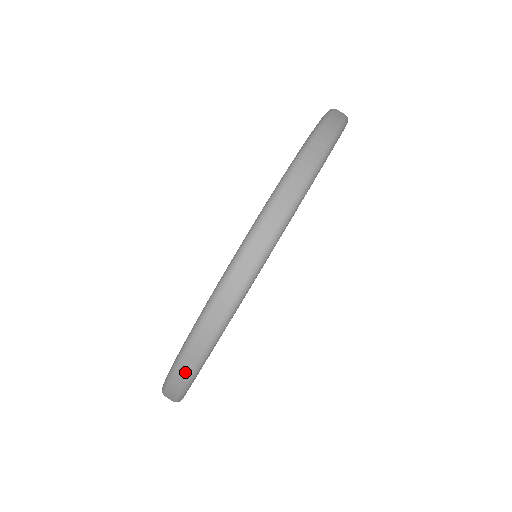
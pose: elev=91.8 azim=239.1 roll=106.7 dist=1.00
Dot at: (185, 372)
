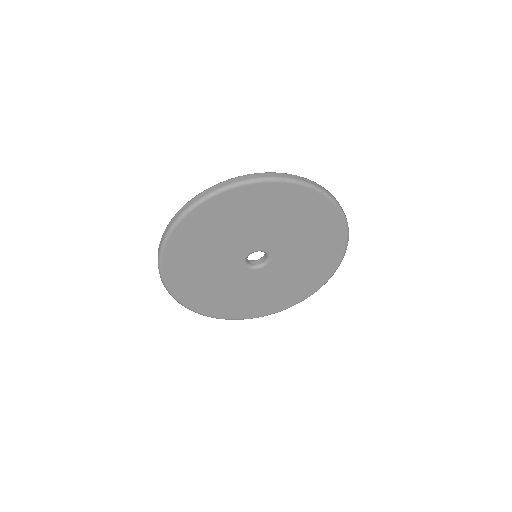
Dot at: (160, 276)
